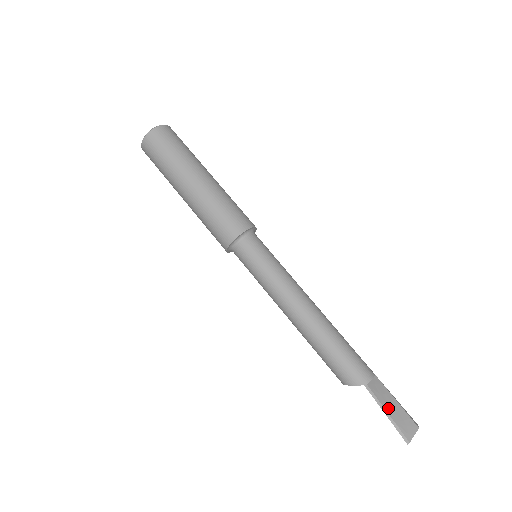
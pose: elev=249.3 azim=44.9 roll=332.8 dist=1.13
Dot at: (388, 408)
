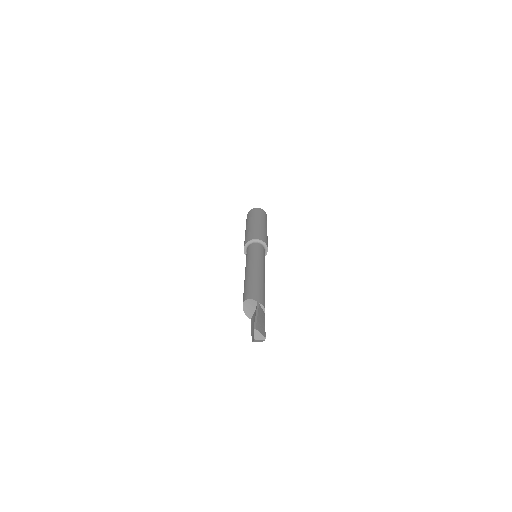
Dot at: (259, 316)
